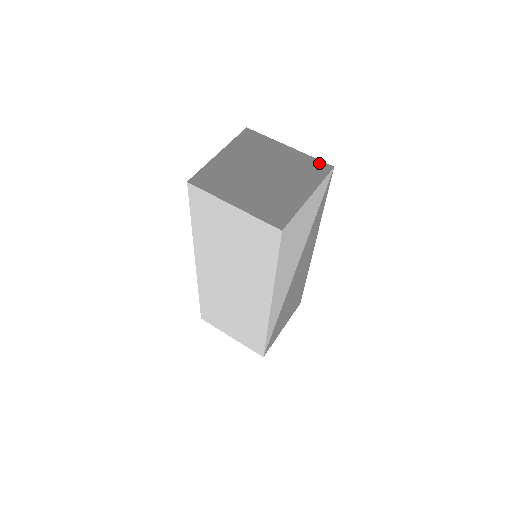
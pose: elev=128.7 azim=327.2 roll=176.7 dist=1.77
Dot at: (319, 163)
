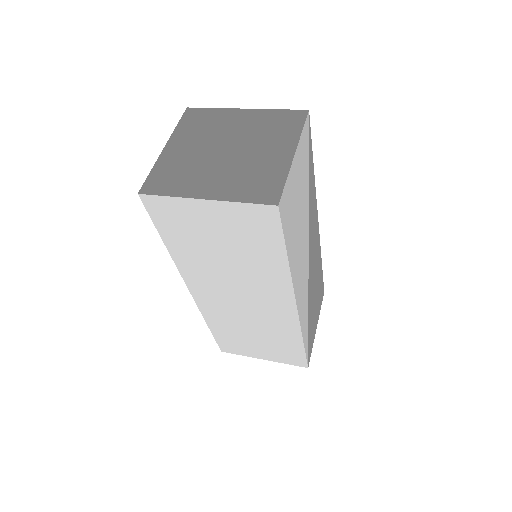
Dot at: (289, 113)
